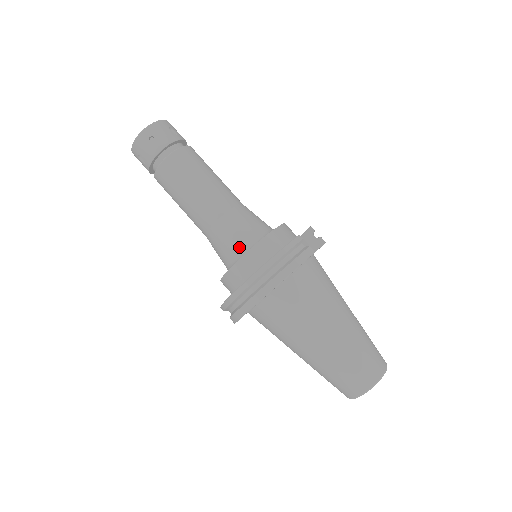
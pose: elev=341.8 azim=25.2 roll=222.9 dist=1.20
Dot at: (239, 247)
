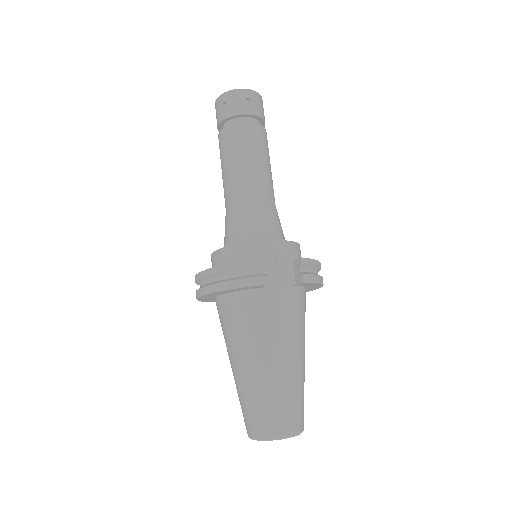
Dot at: (230, 239)
